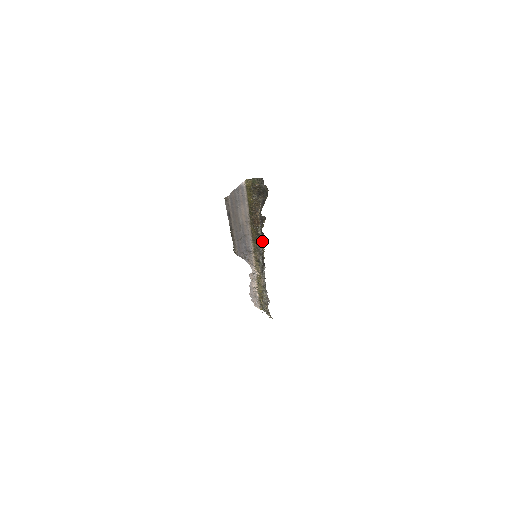
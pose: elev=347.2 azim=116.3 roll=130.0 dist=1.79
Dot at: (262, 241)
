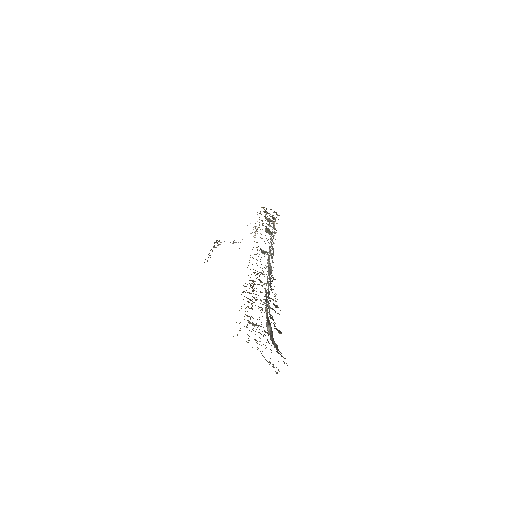
Dot at: occluded
